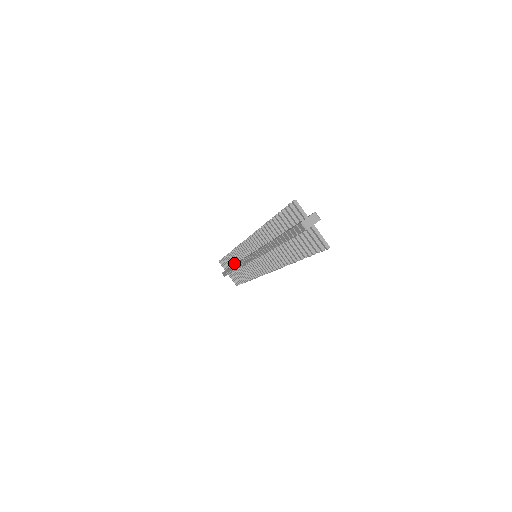
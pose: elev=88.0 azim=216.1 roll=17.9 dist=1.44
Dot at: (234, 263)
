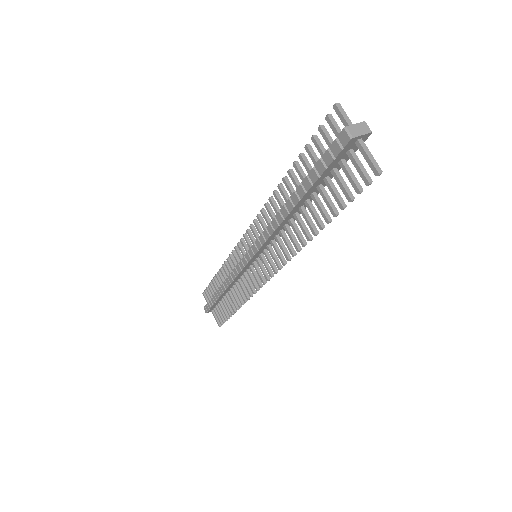
Dot at: occluded
